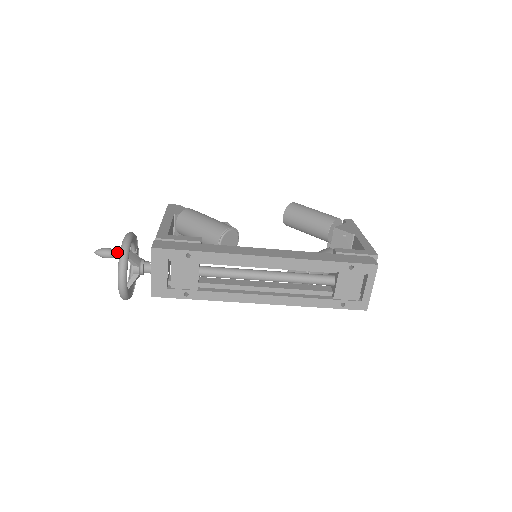
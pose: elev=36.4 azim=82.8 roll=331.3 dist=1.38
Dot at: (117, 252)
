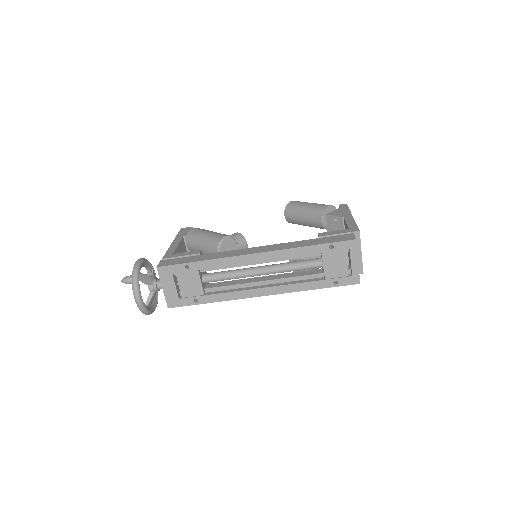
Dot at: occluded
